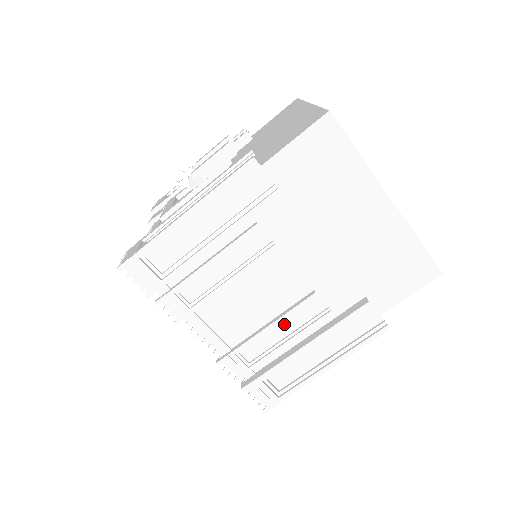
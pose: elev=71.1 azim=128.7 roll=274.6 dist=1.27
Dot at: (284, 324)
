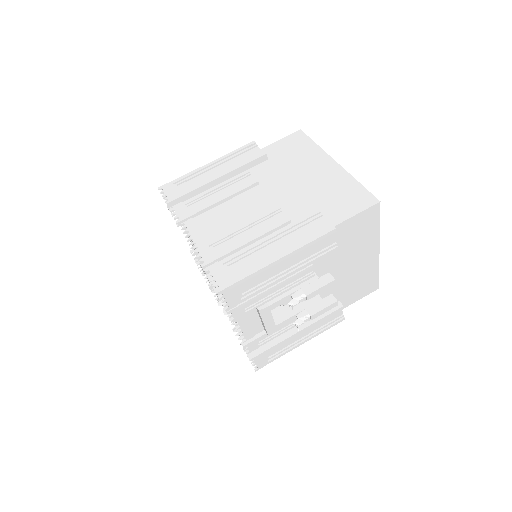
Dot at: (253, 229)
